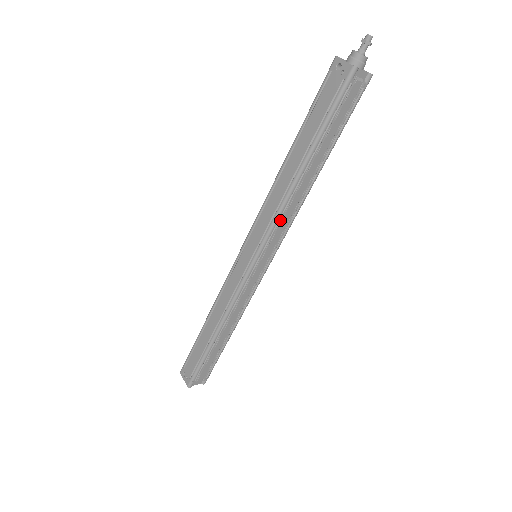
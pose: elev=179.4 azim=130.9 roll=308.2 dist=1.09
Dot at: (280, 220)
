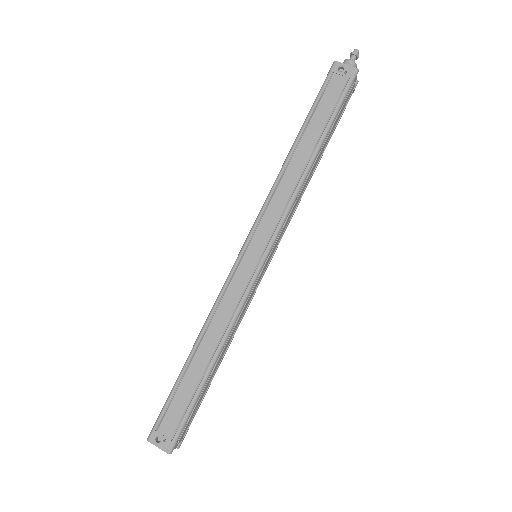
Dot at: (290, 210)
